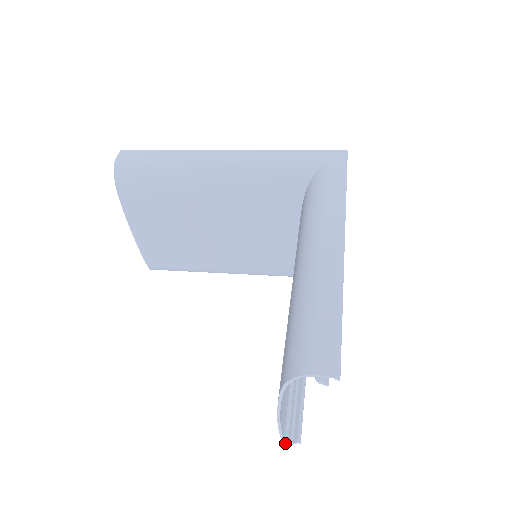
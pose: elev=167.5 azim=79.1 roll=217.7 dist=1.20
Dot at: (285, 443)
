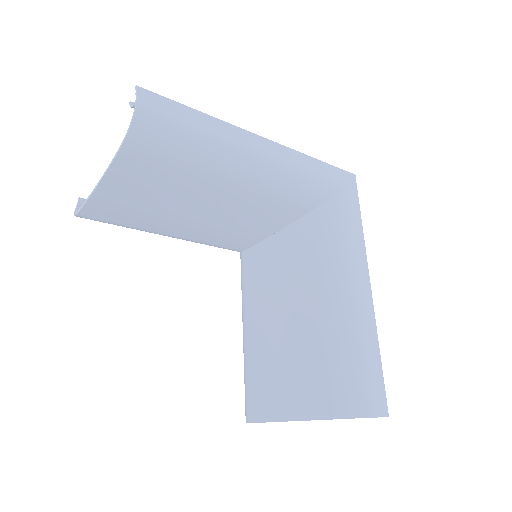
Dot at: occluded
